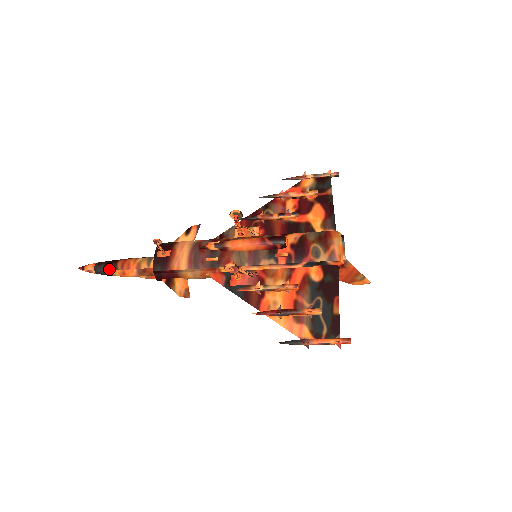
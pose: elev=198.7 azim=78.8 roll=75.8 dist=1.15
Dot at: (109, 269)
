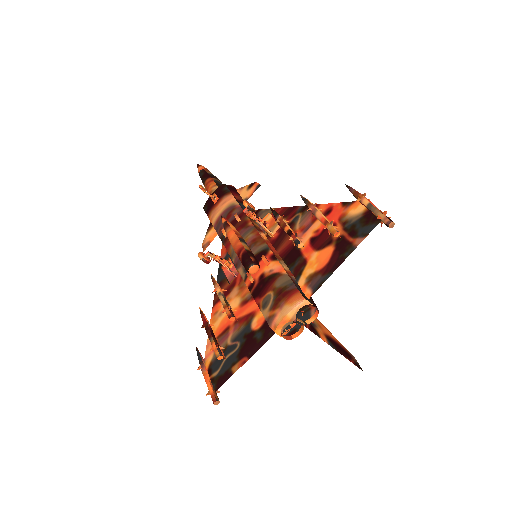
Dot at: (202, 181)
